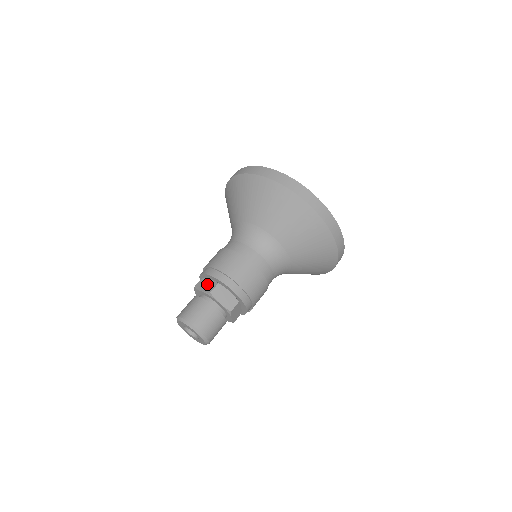
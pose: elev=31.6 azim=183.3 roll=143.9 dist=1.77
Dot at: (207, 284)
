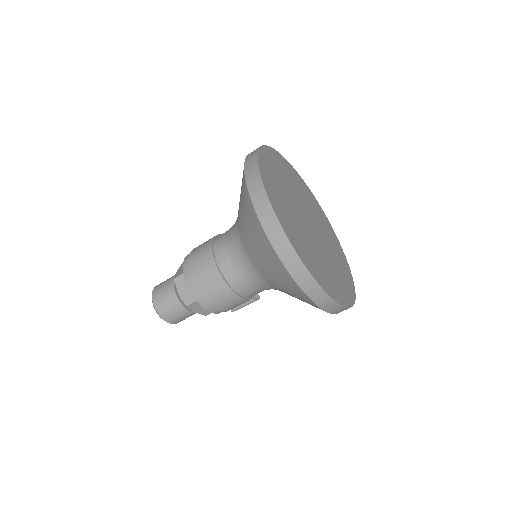
Dot at: occluded
